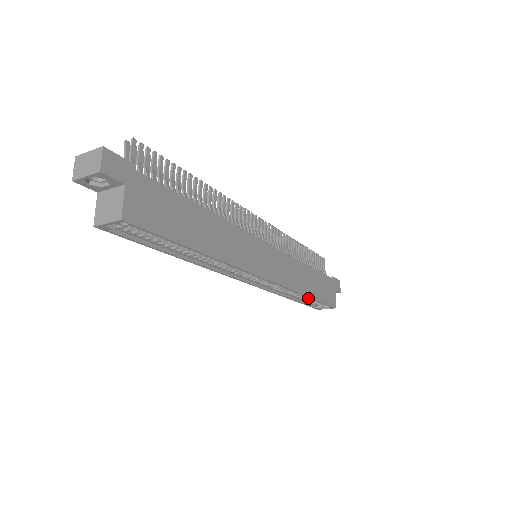
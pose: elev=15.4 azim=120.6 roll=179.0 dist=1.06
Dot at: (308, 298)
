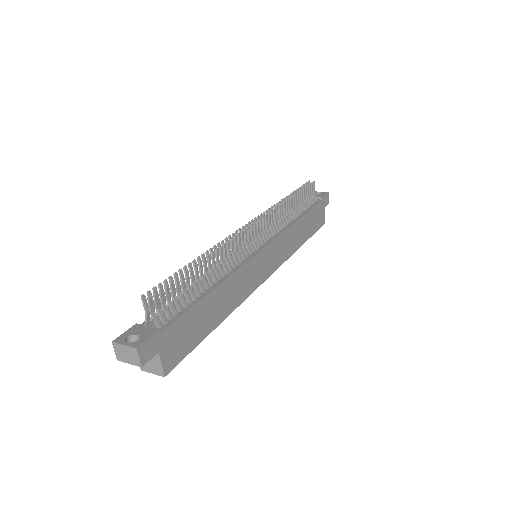
Dot at: occluded
